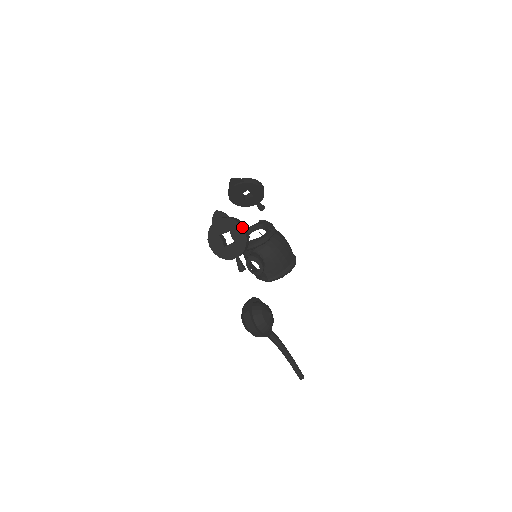
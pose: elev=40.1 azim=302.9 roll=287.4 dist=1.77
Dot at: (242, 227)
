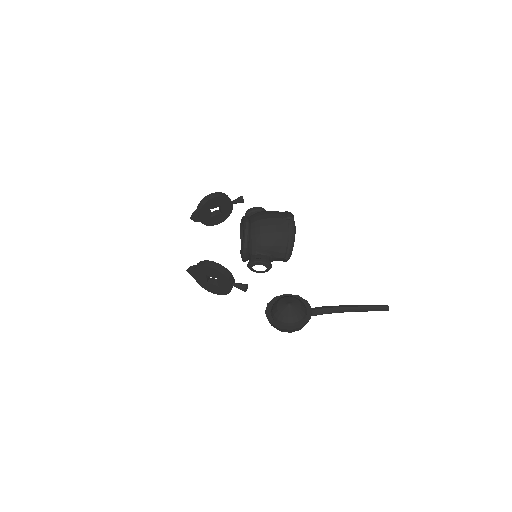
Dot at: (206, 266)
